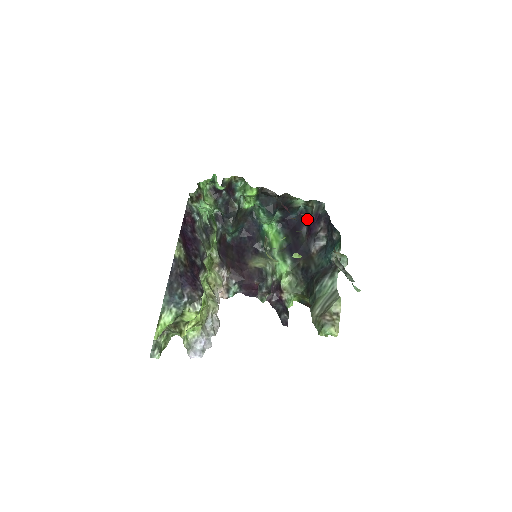
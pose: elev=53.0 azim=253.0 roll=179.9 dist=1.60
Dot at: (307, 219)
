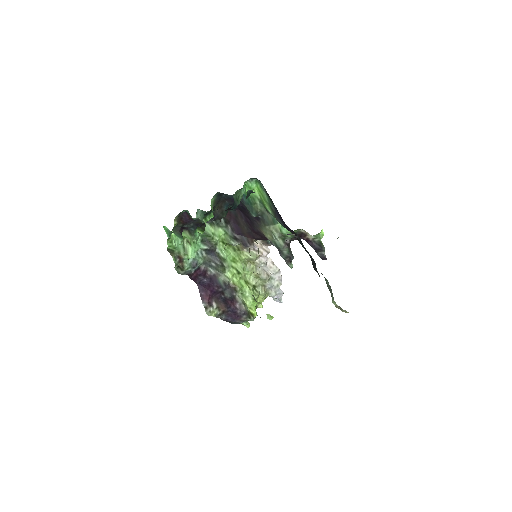
Dot at: occluded
